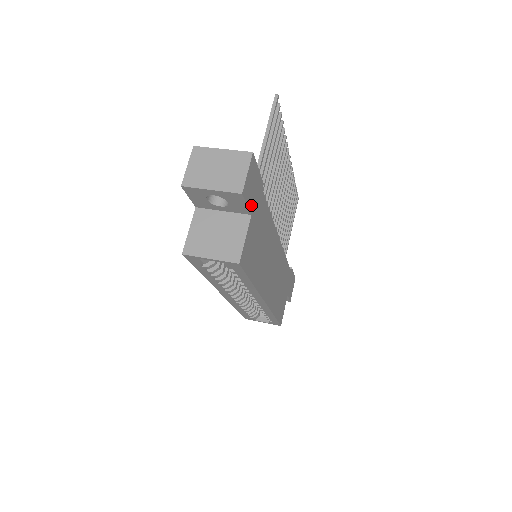
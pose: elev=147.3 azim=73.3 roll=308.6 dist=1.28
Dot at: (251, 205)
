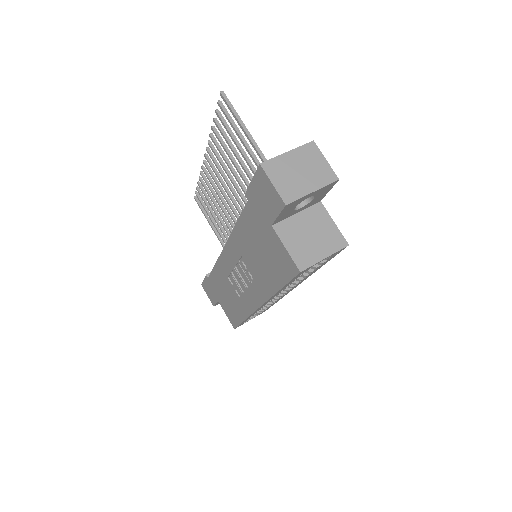
Dot at: occluded
